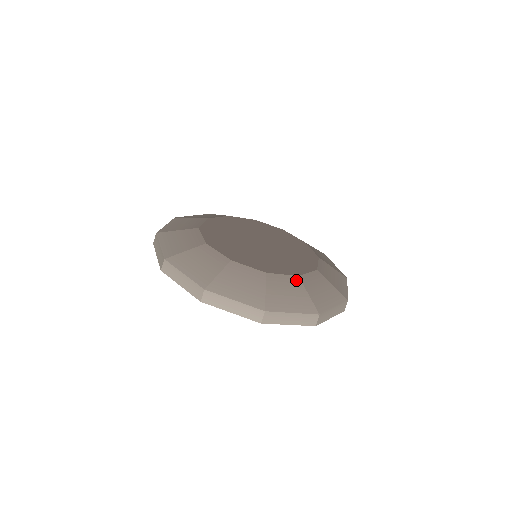
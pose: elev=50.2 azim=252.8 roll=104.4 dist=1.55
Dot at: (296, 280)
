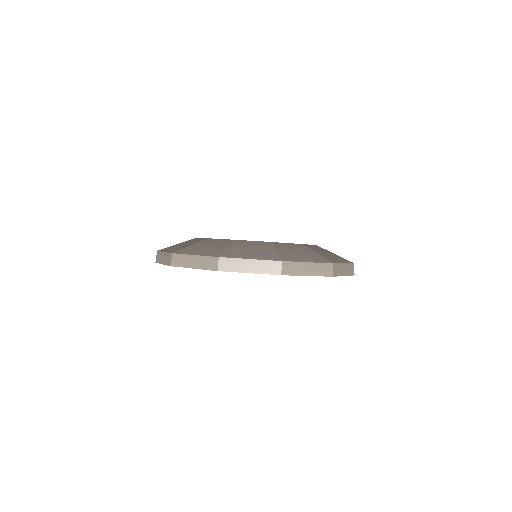
Dot at: (301, 246)
